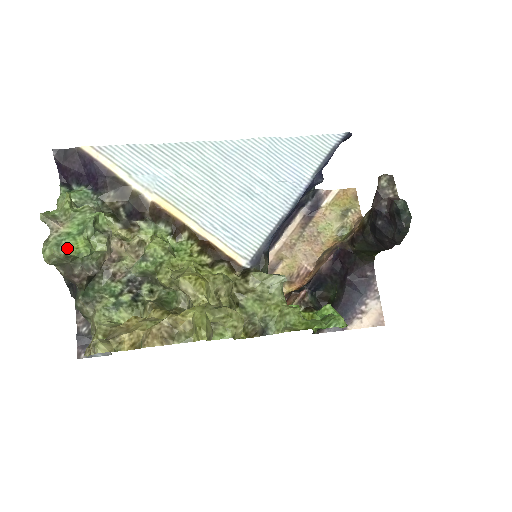
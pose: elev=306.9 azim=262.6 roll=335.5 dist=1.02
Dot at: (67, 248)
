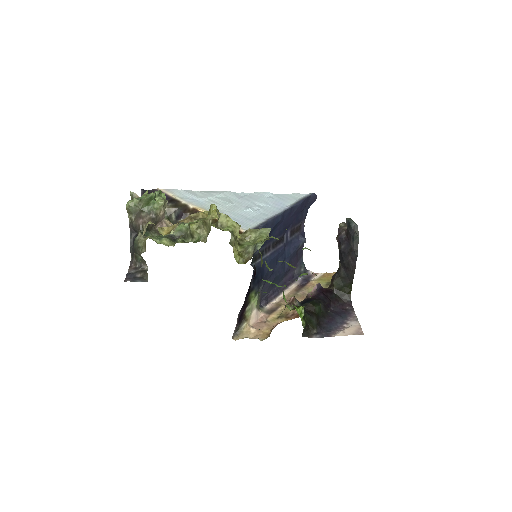
Dot at: (142, 198)
